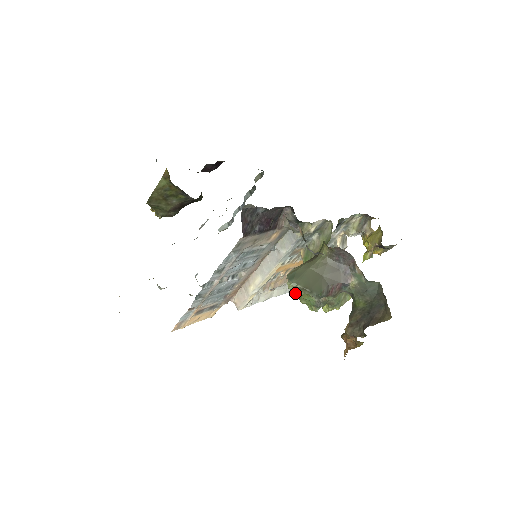
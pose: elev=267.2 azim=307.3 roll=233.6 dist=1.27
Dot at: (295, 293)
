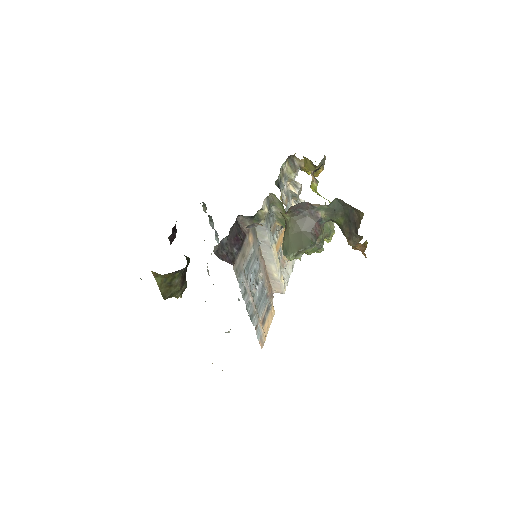
Dot at: (298, 258)
